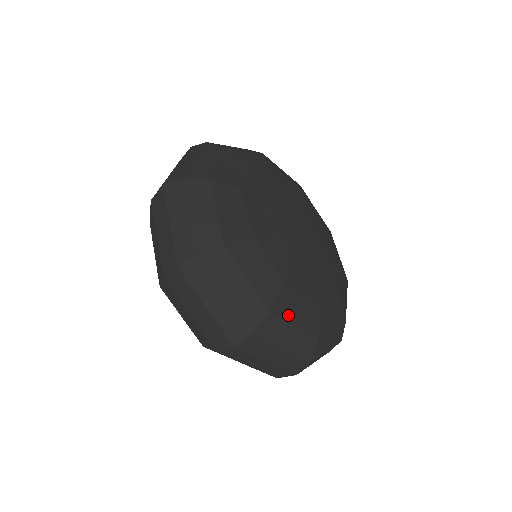
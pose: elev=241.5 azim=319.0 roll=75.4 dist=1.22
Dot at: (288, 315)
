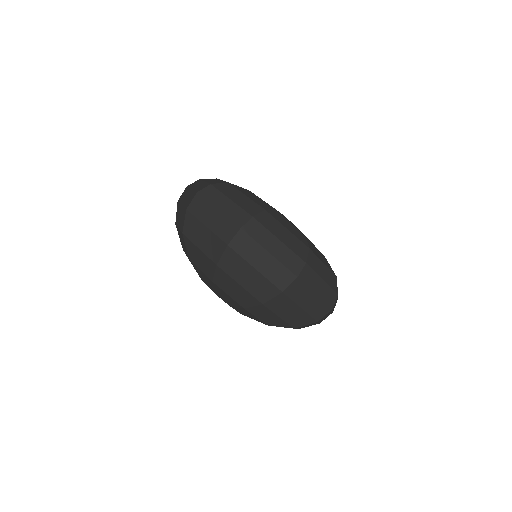
Dot at: (280, 221)
